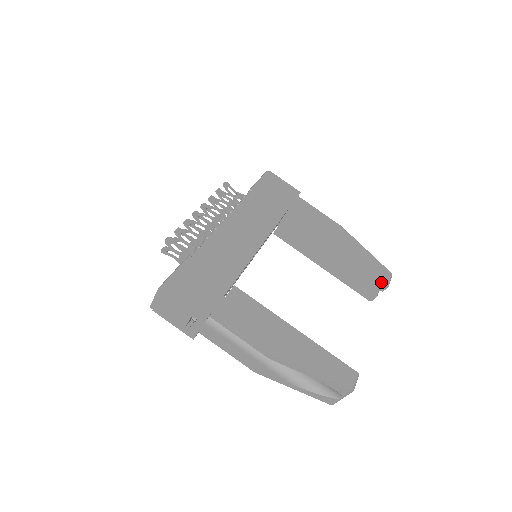
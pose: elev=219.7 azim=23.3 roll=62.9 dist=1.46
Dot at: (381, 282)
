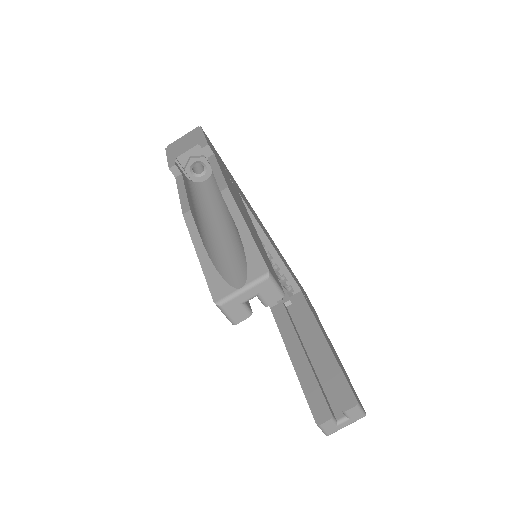
Dot at: (350, 396)
